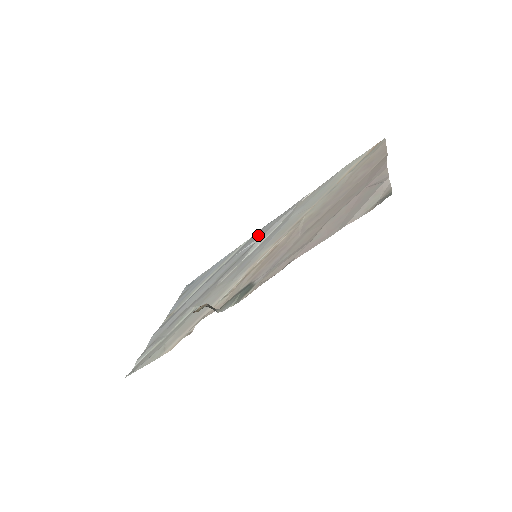
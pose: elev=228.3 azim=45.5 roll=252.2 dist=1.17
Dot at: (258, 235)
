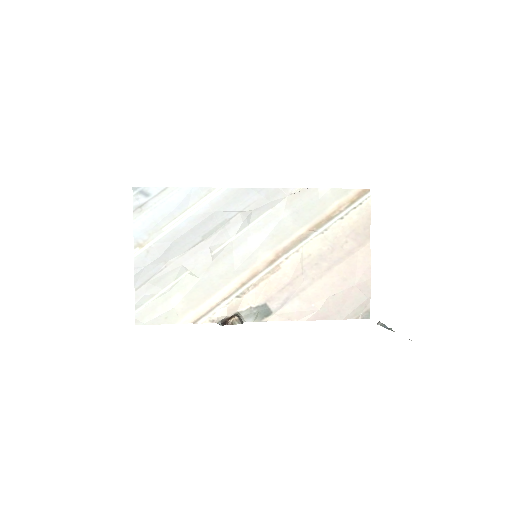
Dot at: (243, 203)
